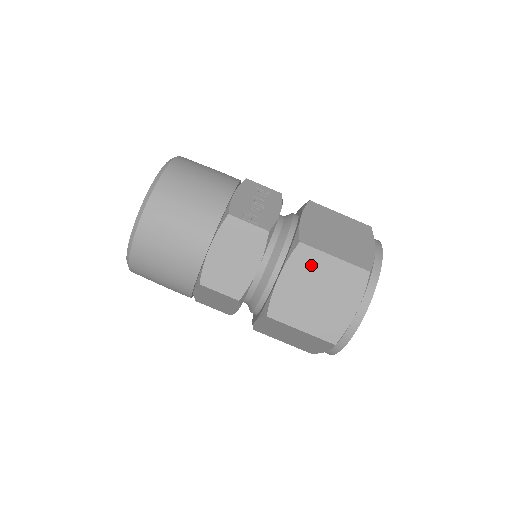
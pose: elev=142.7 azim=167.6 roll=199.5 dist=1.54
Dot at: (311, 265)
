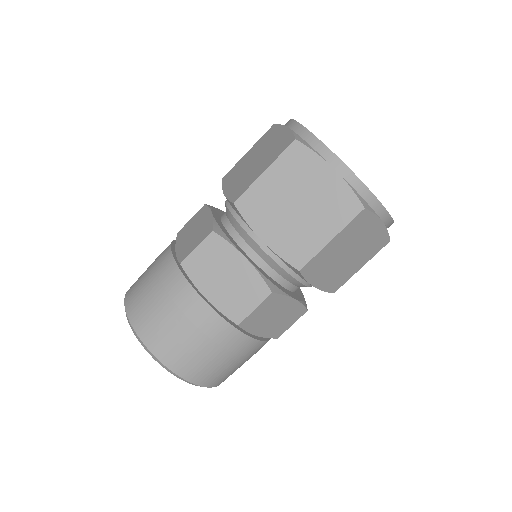
Dot at: (238, 169)
